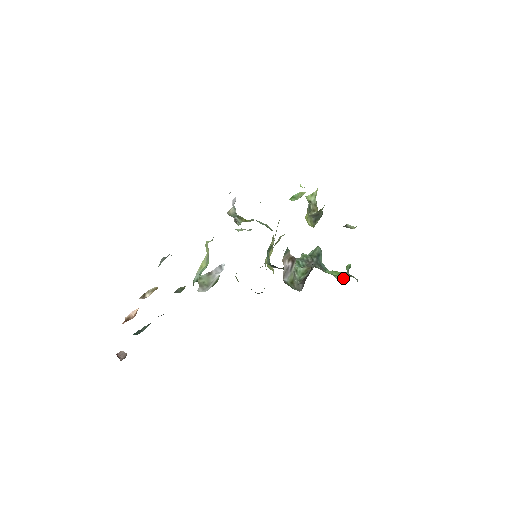
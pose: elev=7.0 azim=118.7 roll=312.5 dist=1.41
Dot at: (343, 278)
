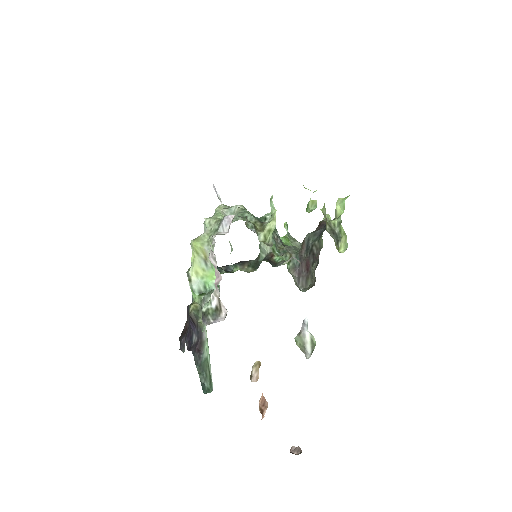
Dot at: occluded
